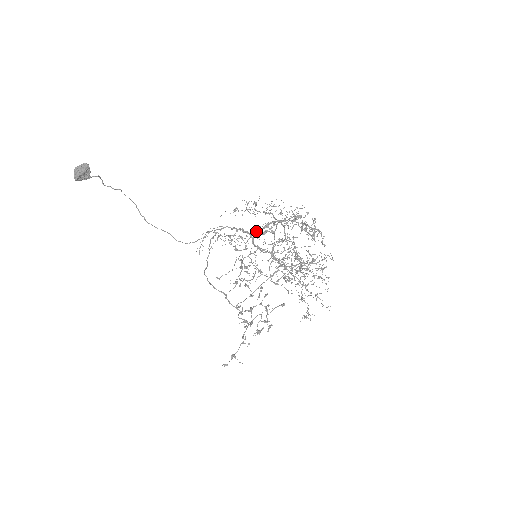
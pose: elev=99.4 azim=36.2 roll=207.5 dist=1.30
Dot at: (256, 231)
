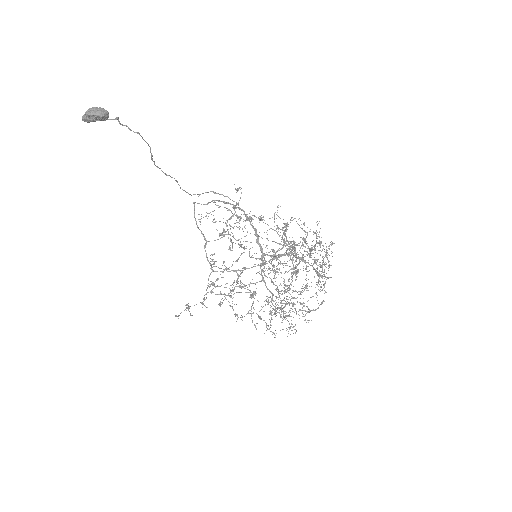
Dot at: (270, 255)
